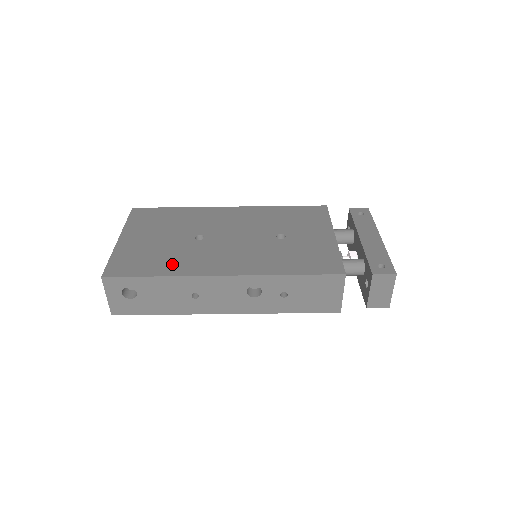
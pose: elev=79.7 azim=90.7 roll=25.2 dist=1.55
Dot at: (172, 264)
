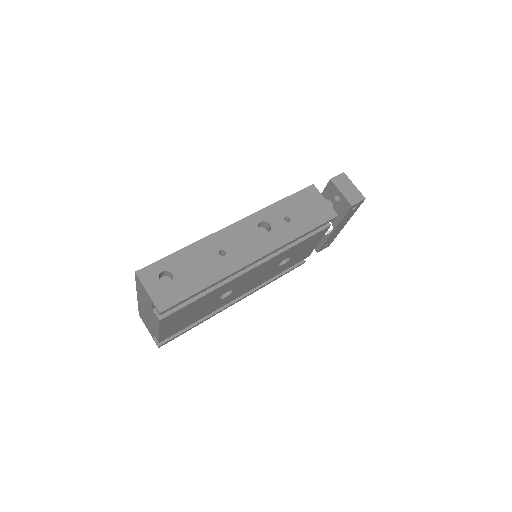
Dot at: occluded
